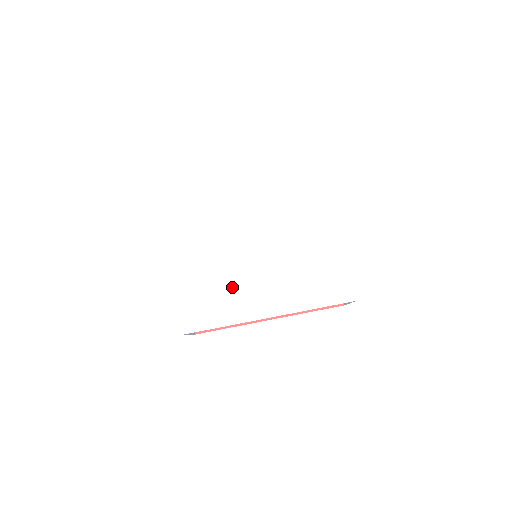
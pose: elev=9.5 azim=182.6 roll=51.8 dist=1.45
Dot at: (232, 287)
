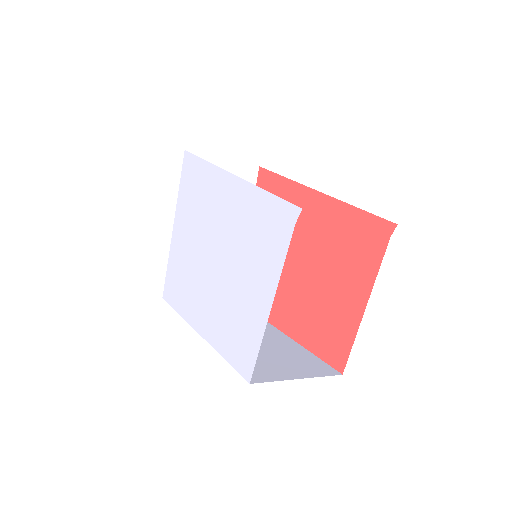
Dot at: (191, 281)
